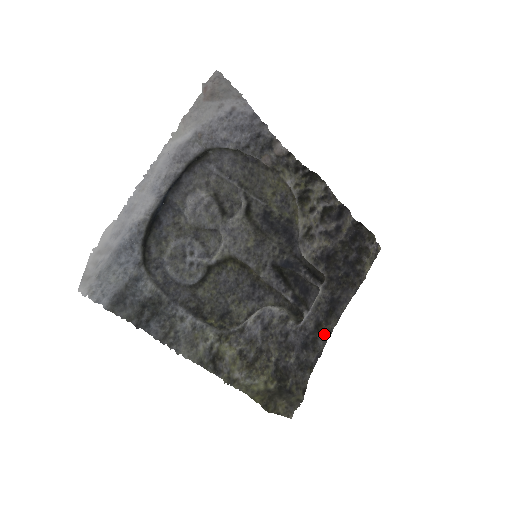
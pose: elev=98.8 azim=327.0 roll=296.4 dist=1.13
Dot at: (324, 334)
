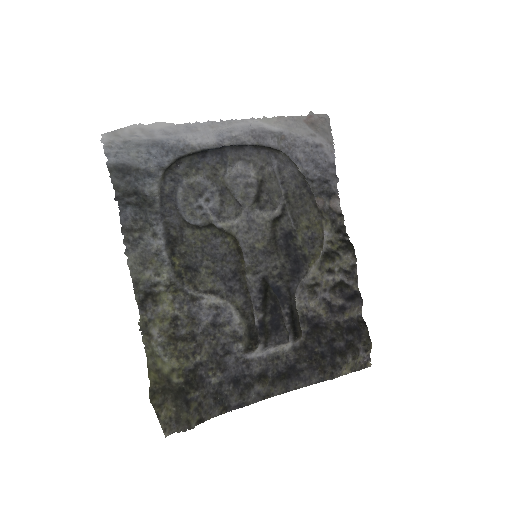
Dot at: (262, 391)
